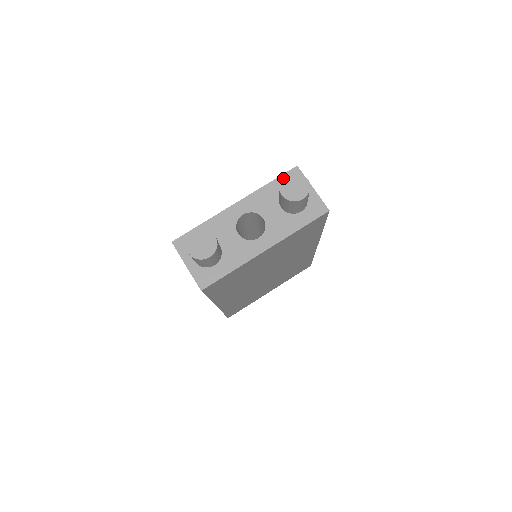
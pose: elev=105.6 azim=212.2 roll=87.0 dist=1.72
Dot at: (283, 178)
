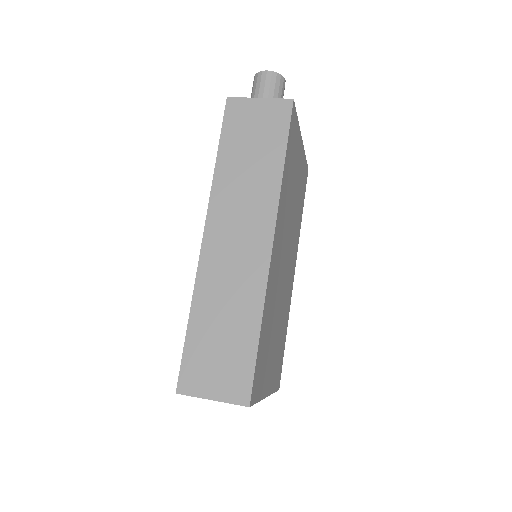
Dot at: occluded
